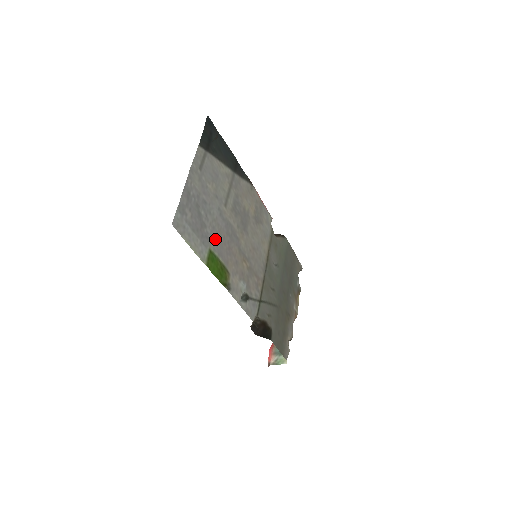
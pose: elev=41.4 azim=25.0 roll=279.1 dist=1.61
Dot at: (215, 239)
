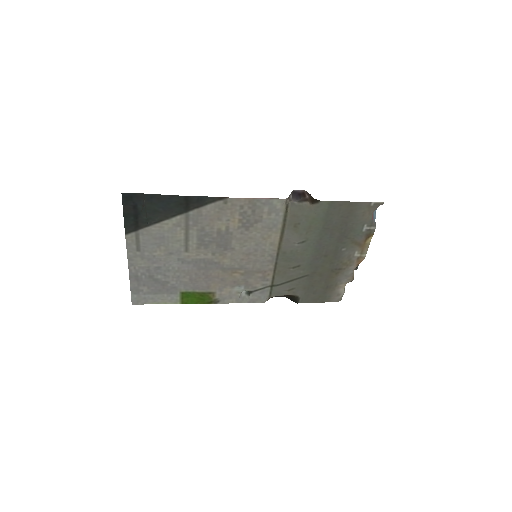
Dot at: (184, 282)
